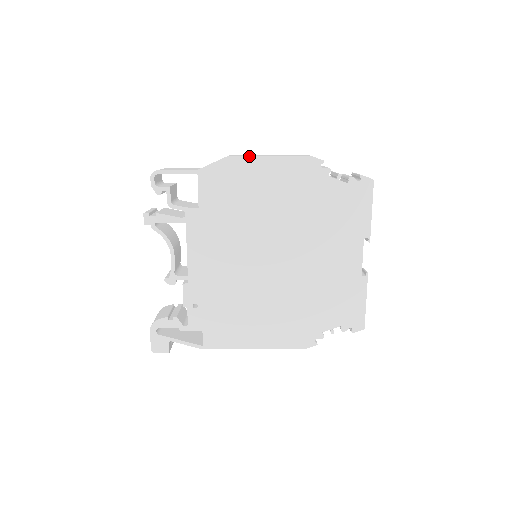
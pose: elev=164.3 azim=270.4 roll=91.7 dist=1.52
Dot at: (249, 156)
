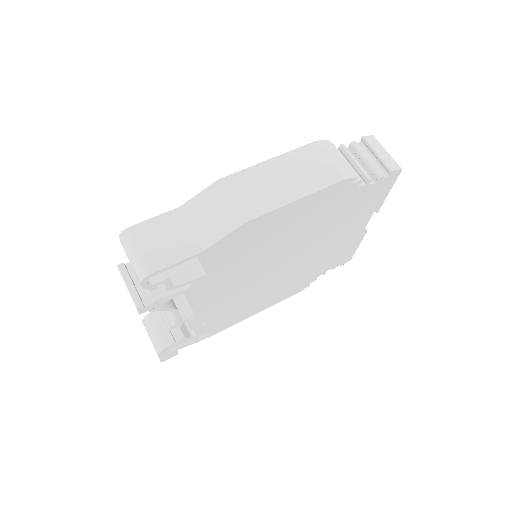
Dot at: (272, 211)
